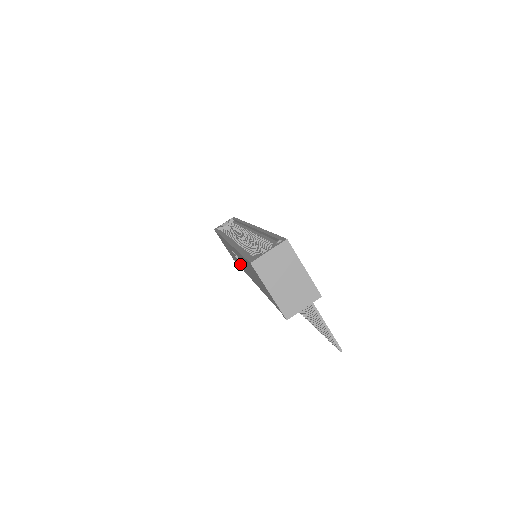
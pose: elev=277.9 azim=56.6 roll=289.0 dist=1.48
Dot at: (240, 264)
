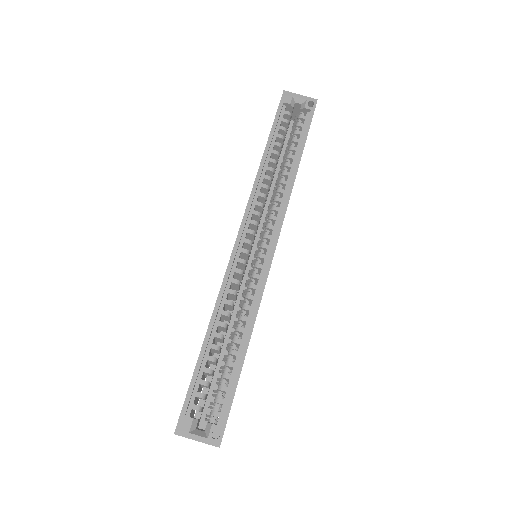
Dot at: occluded
